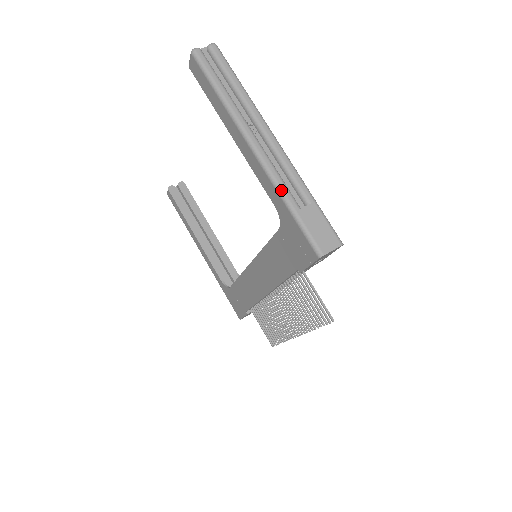
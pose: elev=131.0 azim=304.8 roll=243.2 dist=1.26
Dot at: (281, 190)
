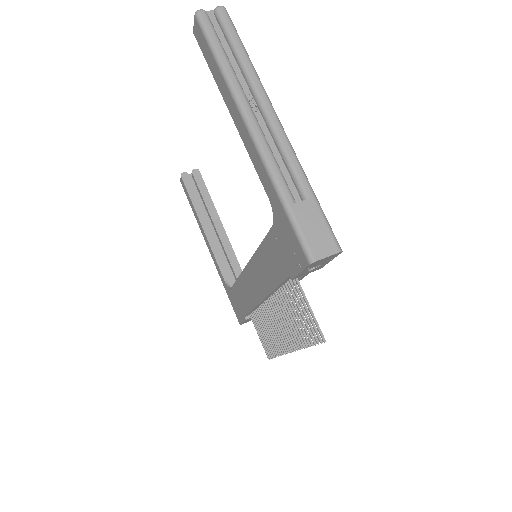
Dot at: (275, 179)
